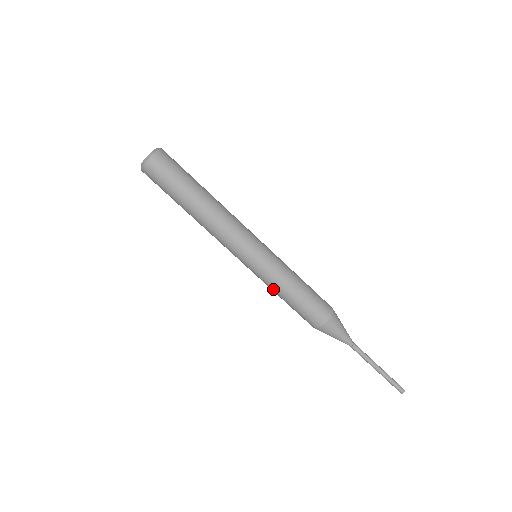
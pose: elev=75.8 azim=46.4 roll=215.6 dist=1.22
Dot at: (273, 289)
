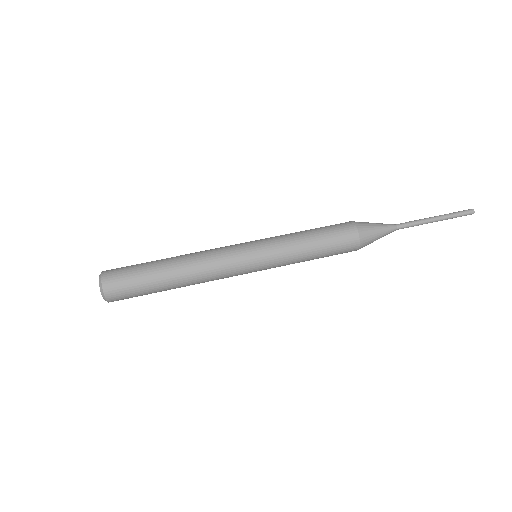
Dot at: occluded
